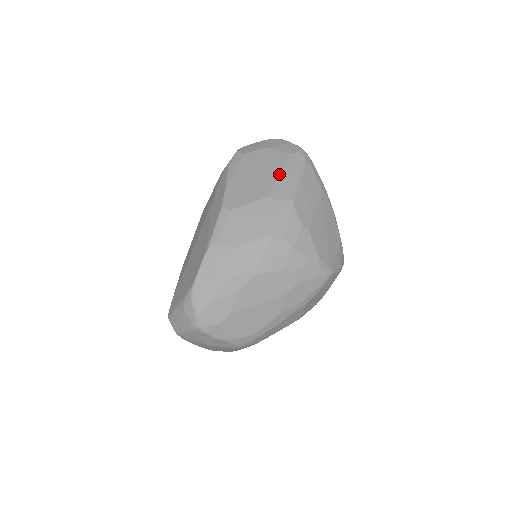
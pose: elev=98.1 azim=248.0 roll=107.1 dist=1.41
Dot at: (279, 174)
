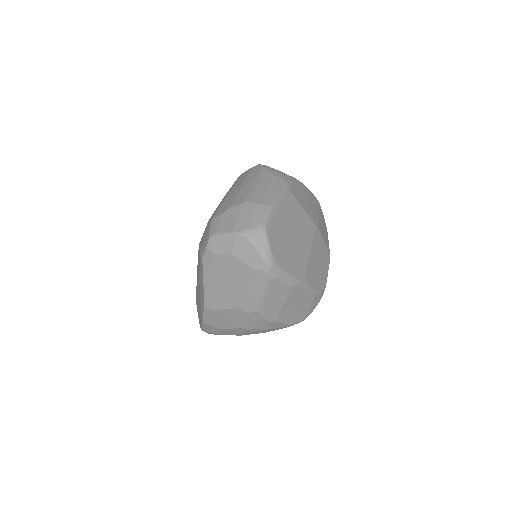
Dot at: (245, 290)
